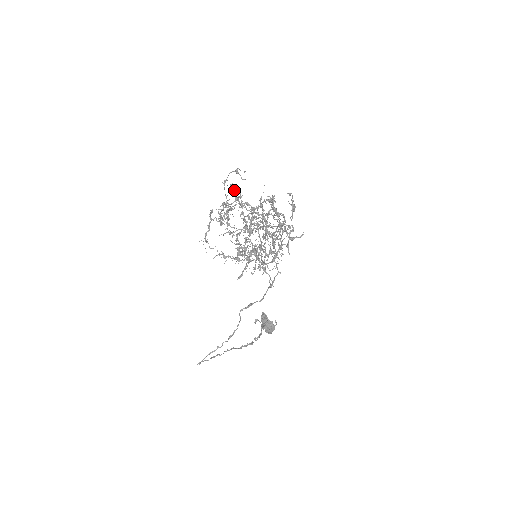
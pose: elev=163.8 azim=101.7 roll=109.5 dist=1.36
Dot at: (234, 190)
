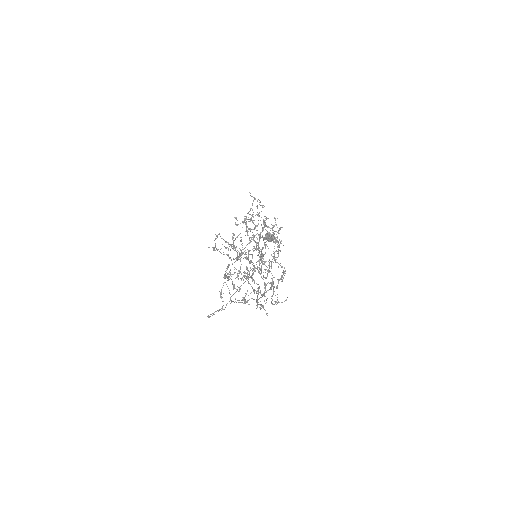
Dot at: occluded
